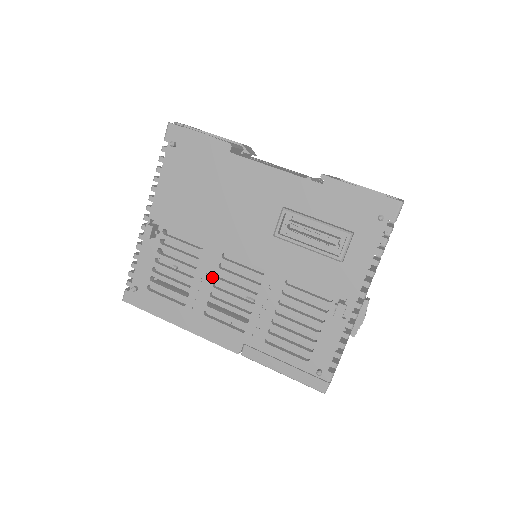
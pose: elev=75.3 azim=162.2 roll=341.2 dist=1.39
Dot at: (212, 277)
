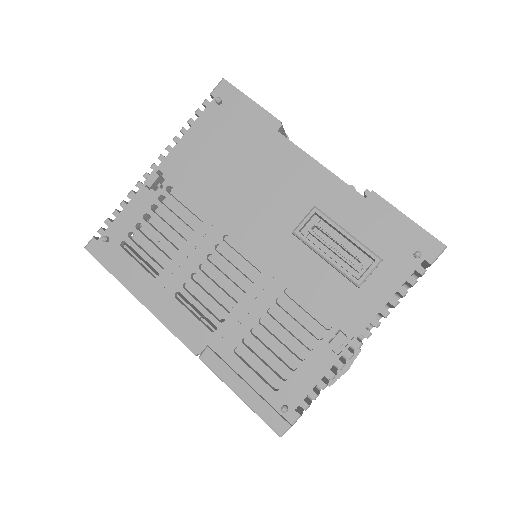
Dot at: (202, 256)
